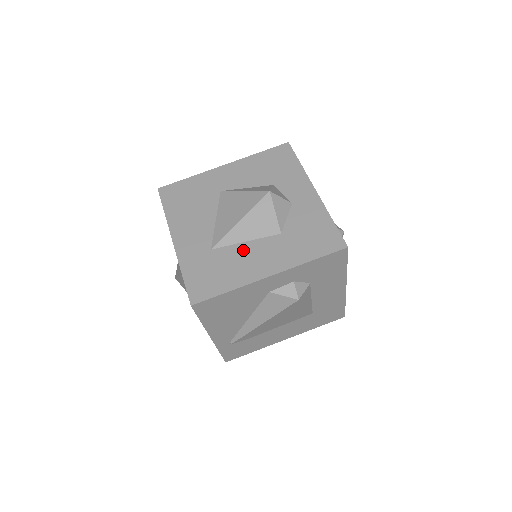
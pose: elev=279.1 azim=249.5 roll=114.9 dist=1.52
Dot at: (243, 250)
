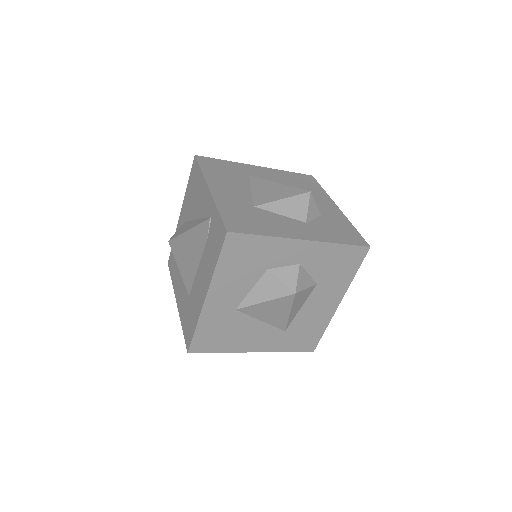
Dot at: (306, 313)
